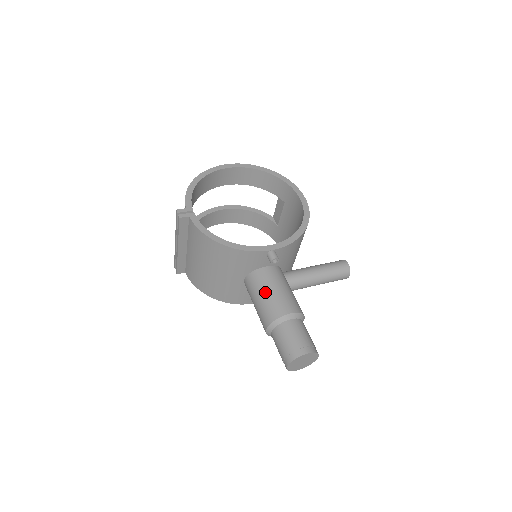
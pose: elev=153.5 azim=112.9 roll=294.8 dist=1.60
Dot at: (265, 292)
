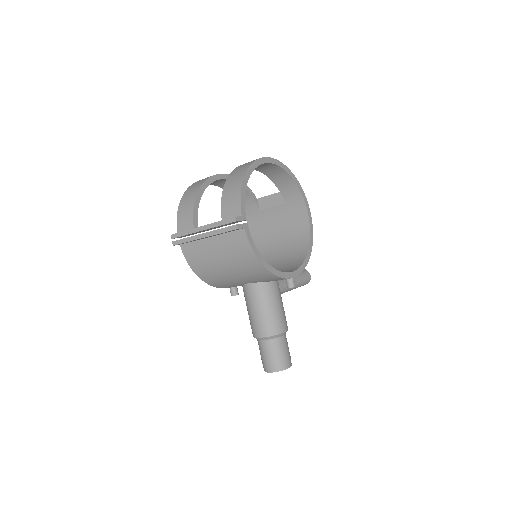
Dot at: (271, 307)
